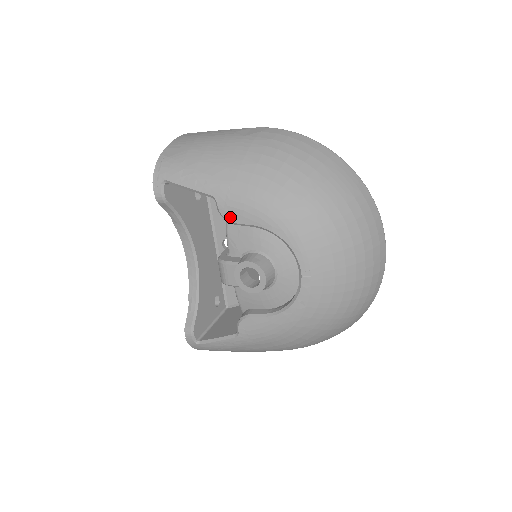
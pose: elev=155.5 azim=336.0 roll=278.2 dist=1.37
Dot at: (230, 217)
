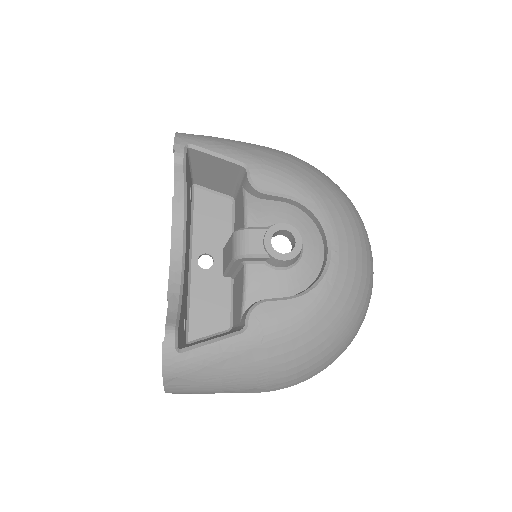
Dot at: (262, 184)
